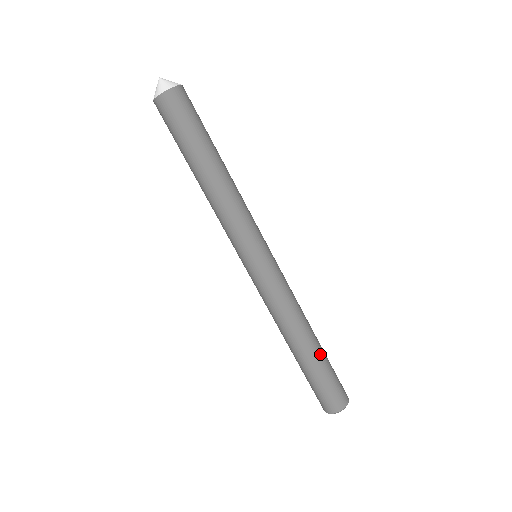
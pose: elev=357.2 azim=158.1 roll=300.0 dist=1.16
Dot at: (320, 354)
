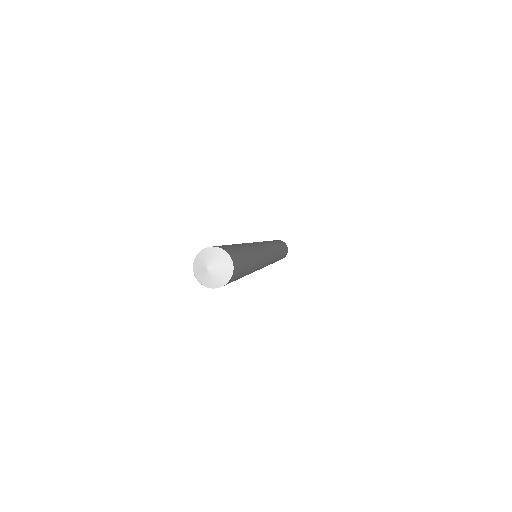
Dot at: occluded
